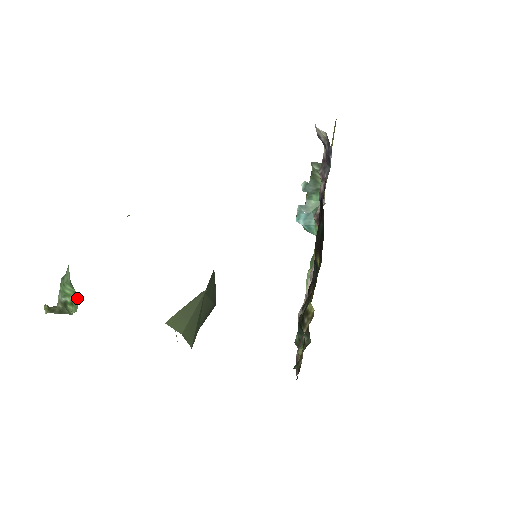
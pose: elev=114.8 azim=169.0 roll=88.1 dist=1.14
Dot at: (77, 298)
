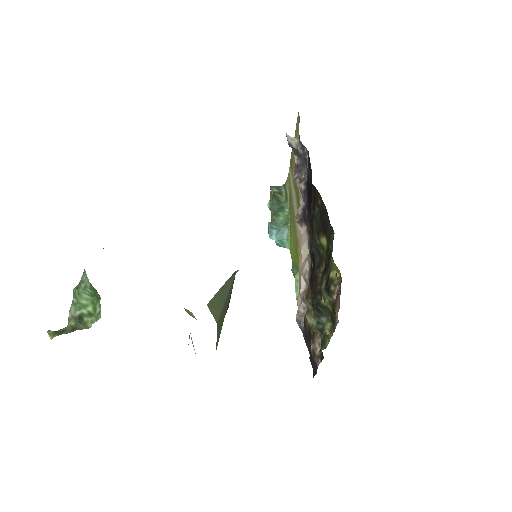
Dot at: (97, 305)
